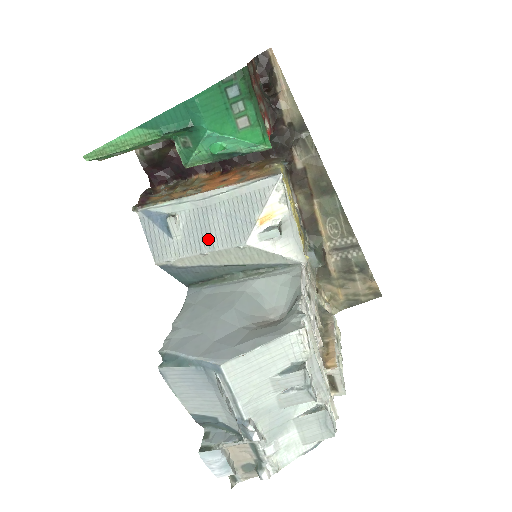
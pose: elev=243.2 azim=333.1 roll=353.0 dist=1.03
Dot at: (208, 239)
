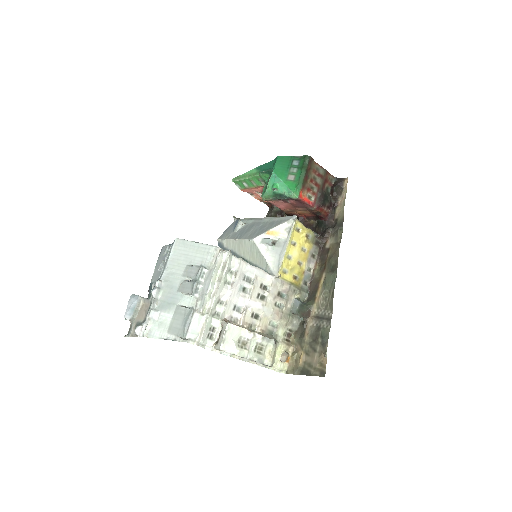
Dot at: (244, 234)
